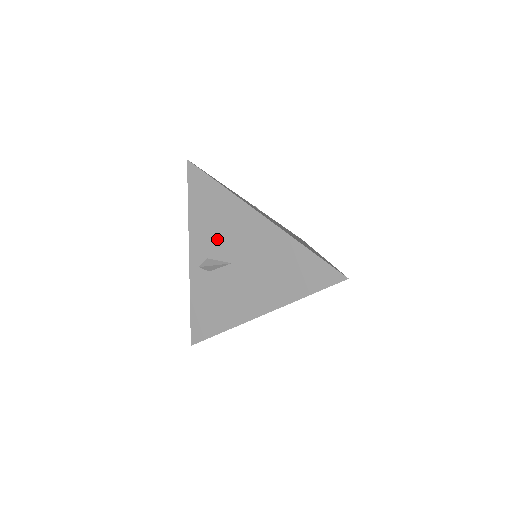
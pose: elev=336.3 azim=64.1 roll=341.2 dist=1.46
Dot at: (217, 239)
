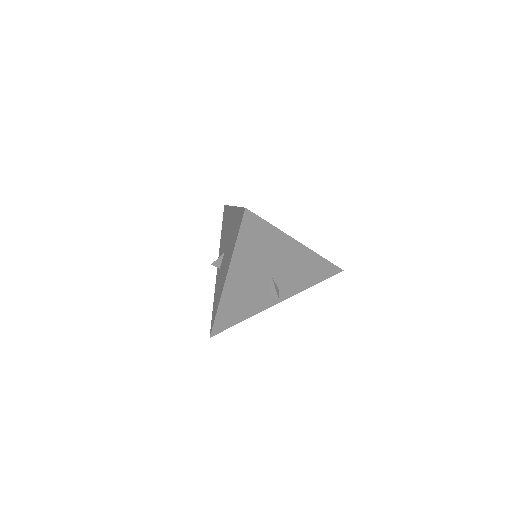
Dot at: (223, 242)
